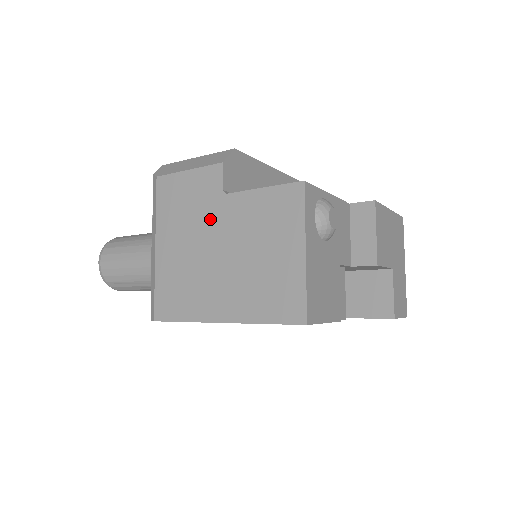
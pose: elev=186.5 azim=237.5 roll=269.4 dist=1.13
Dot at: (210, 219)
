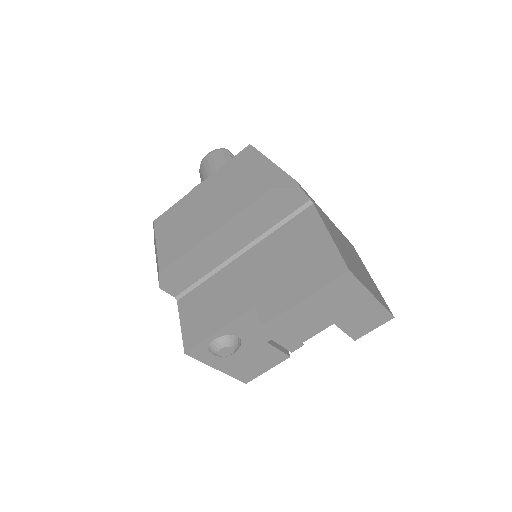
Dot at: occluded
